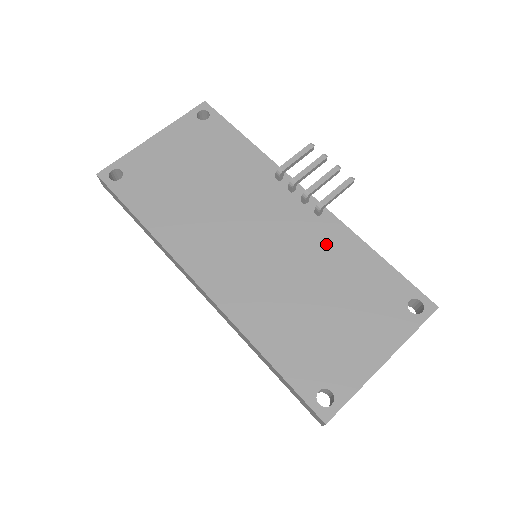
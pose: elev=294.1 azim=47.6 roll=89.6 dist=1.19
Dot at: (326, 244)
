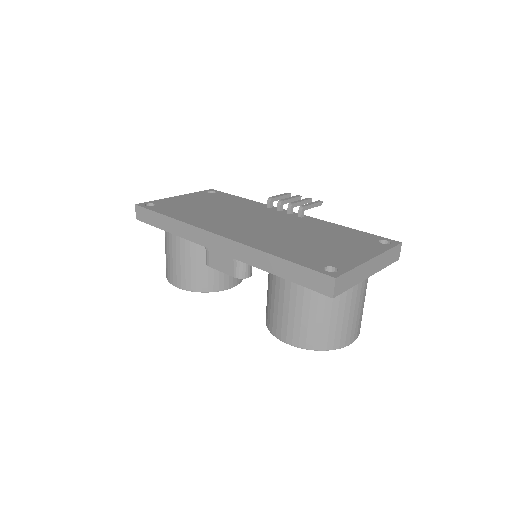
Dot at: (310, 224)
